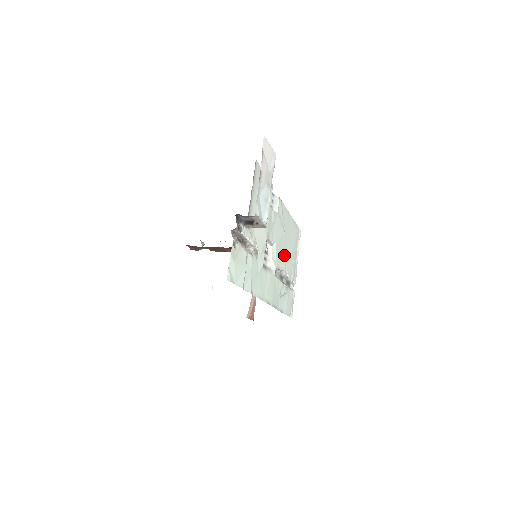
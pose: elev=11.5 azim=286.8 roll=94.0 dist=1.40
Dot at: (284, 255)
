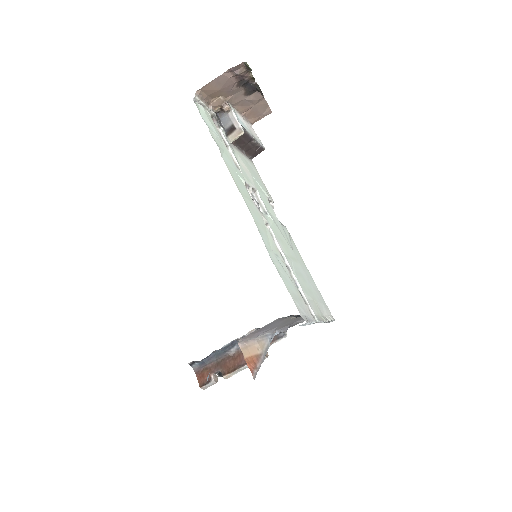
Dot at: (290, 258)
